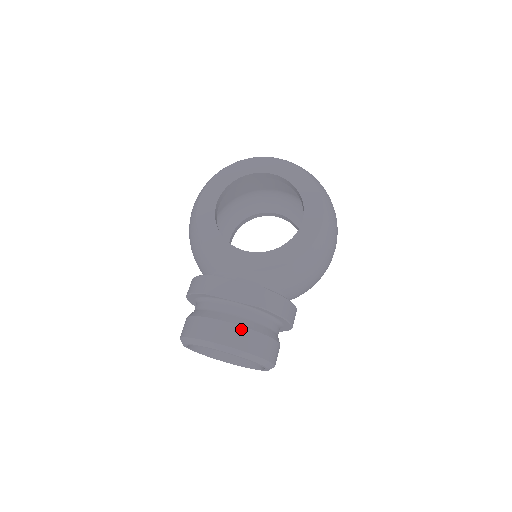
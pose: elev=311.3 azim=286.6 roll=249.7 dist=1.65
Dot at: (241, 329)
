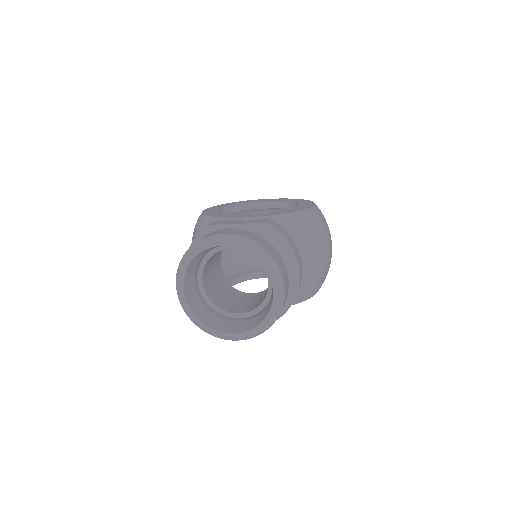
Dot at: (247, 231)
